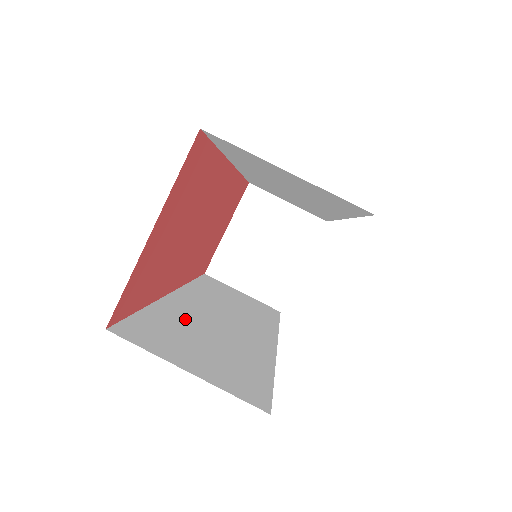
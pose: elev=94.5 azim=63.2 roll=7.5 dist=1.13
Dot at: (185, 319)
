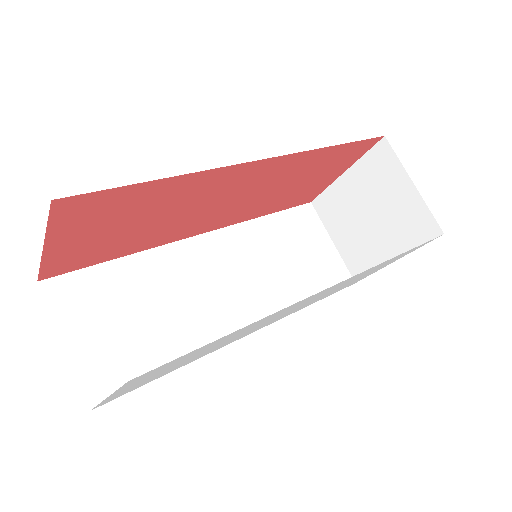
Dot at: (156, 279)
